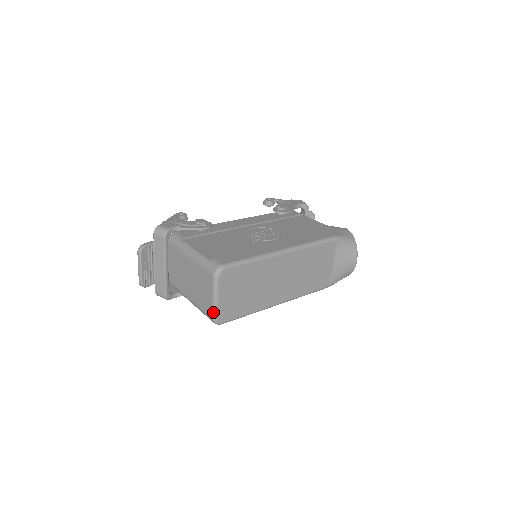
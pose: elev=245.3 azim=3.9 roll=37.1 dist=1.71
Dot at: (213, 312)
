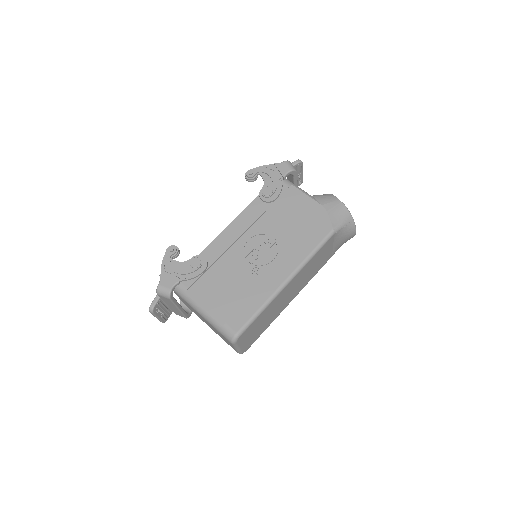
Dot at: (238, 352)
